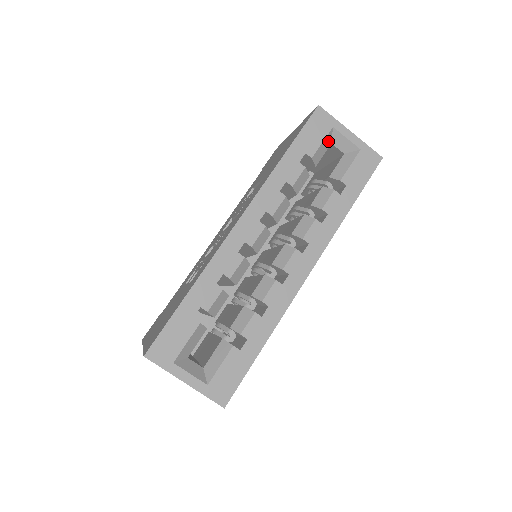
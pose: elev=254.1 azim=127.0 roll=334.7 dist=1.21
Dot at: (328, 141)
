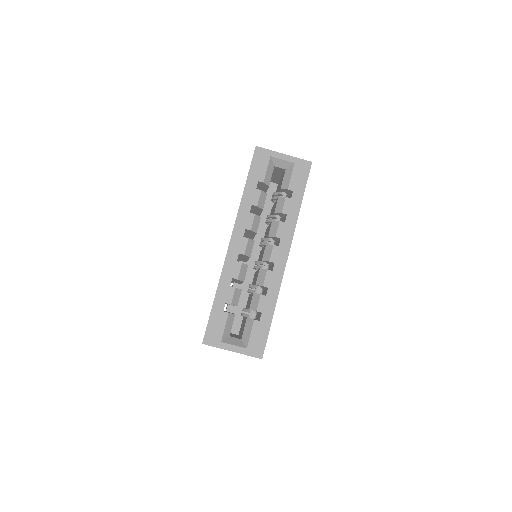
Dot at: (271, 166)
